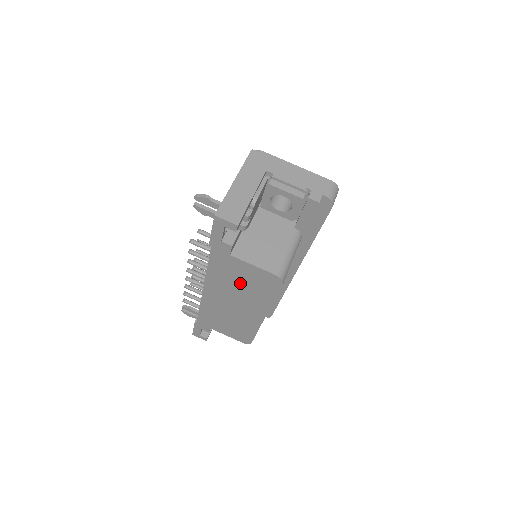
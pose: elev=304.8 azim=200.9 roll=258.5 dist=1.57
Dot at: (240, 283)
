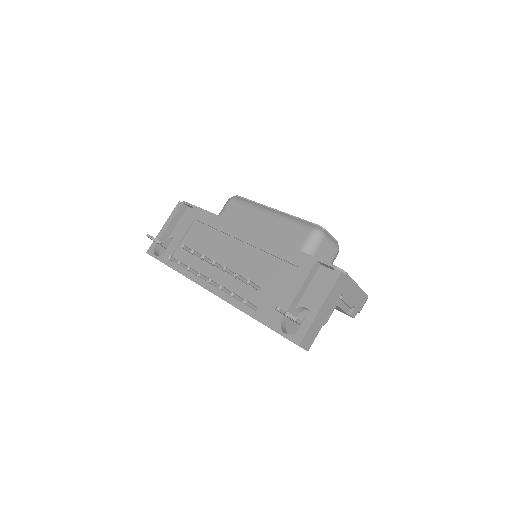
Dot at: occluded
